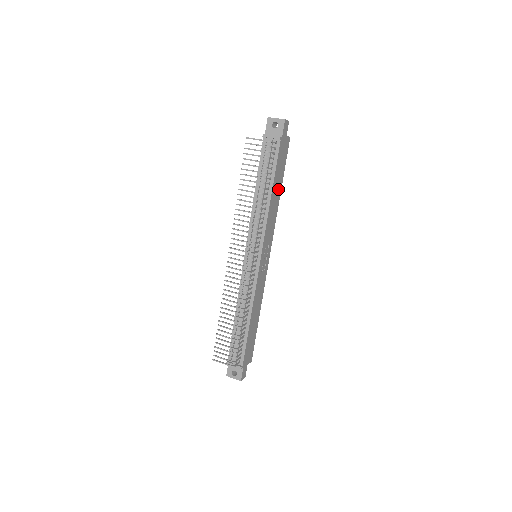
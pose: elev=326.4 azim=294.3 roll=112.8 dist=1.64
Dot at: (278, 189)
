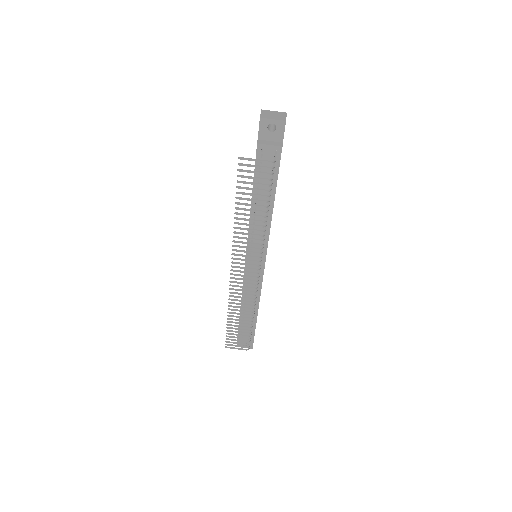
Dot at: occluded
